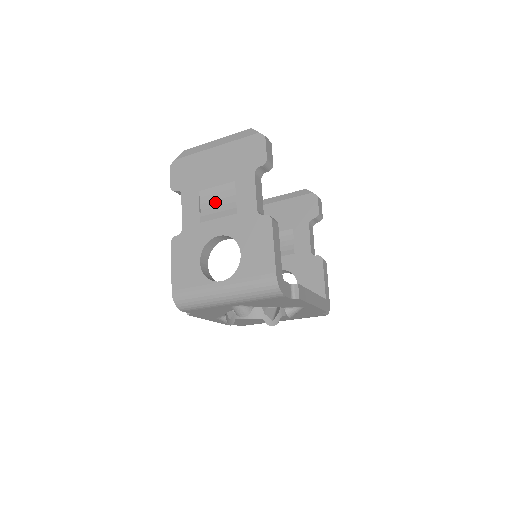
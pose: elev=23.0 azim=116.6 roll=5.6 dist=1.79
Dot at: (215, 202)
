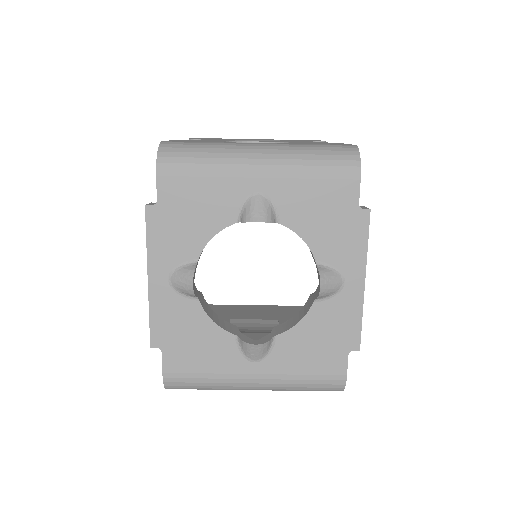
Dot at: occluded
